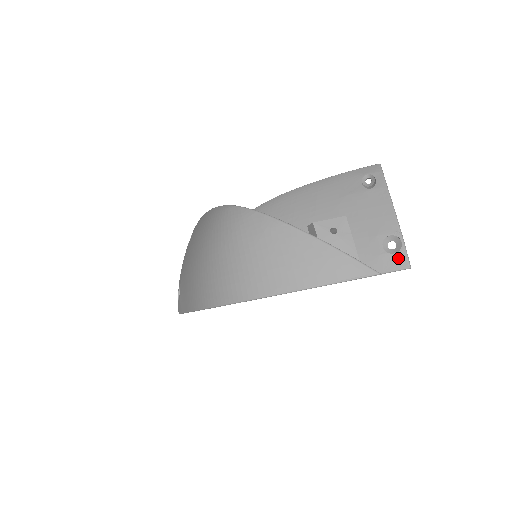
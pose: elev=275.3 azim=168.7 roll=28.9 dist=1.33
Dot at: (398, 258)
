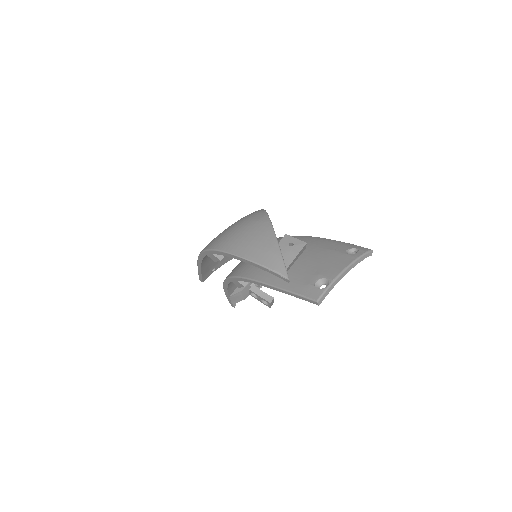
Dot at: (316, 292)
